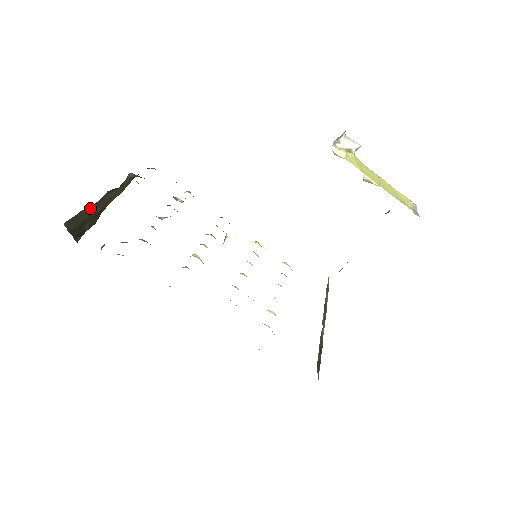
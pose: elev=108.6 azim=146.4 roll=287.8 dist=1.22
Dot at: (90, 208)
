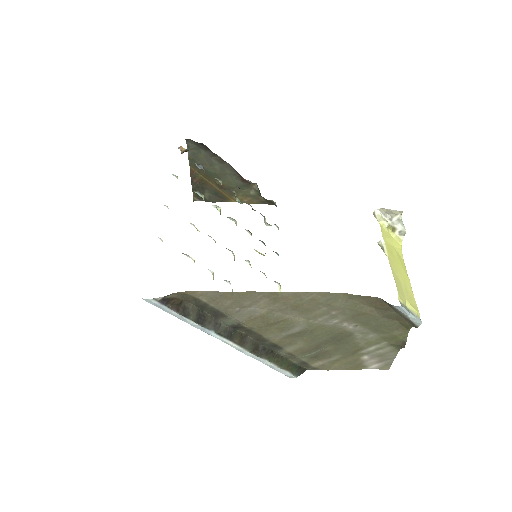
Dot at: (210, 160)
